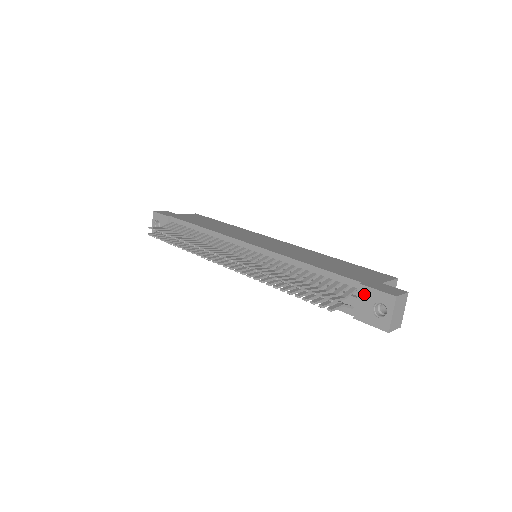
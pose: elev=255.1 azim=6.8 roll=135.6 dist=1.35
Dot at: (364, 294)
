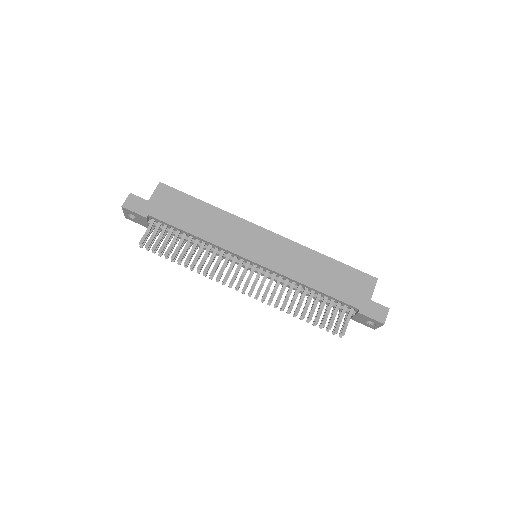
Dot at: (361, 316)
